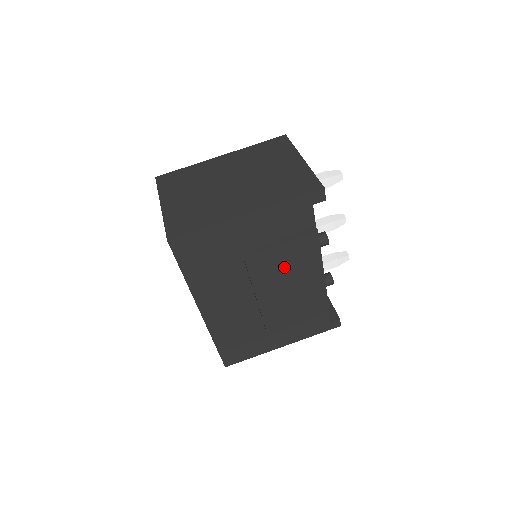
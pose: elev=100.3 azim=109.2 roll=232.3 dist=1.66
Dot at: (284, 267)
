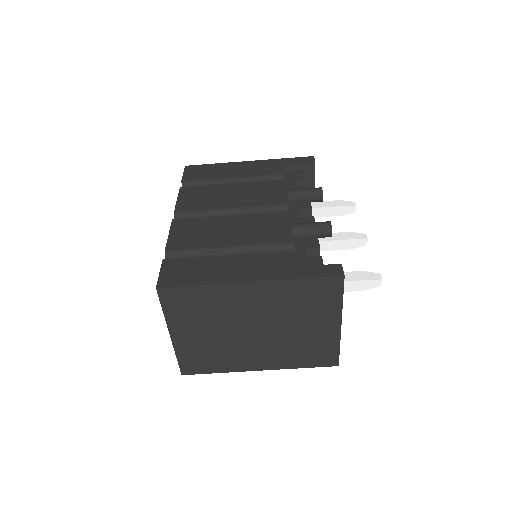
Dot at: occluded
